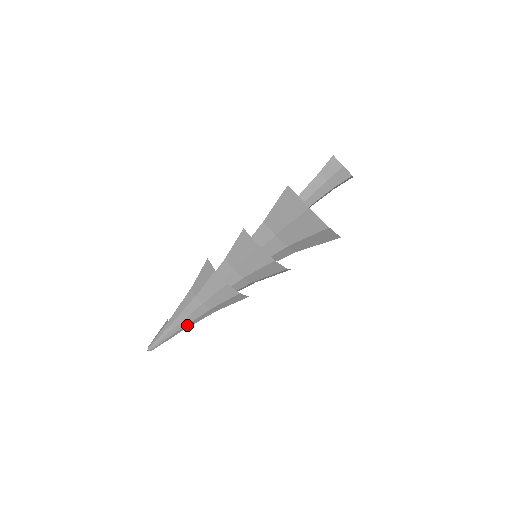
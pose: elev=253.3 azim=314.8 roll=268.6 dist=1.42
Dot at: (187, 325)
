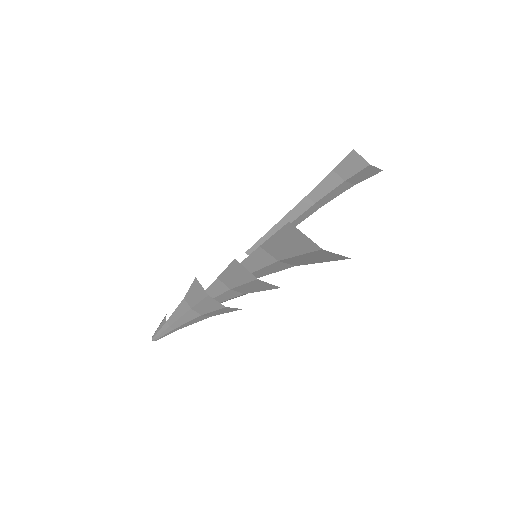
Dot at: (188, 325)
